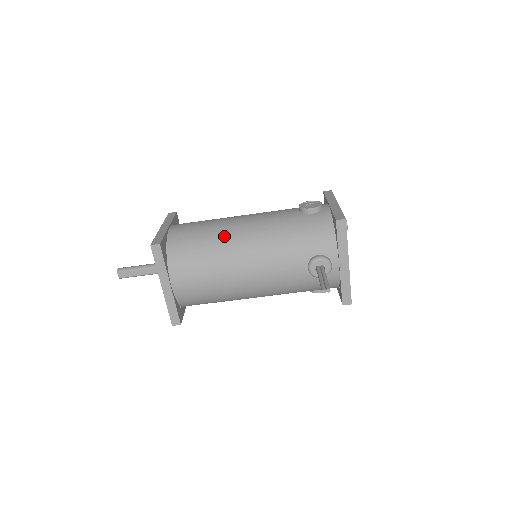
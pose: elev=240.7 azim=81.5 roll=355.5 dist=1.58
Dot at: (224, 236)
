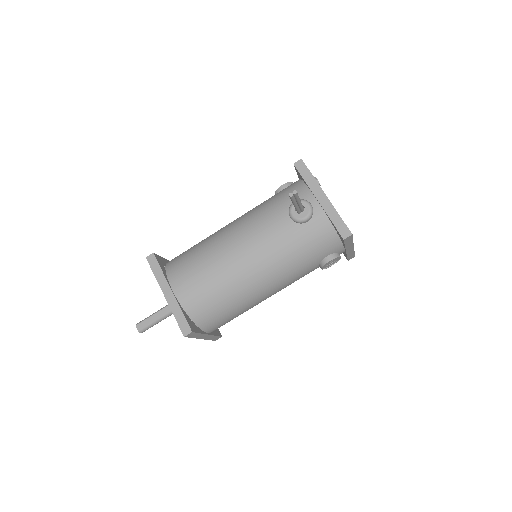
Dot at: (212, 235)
